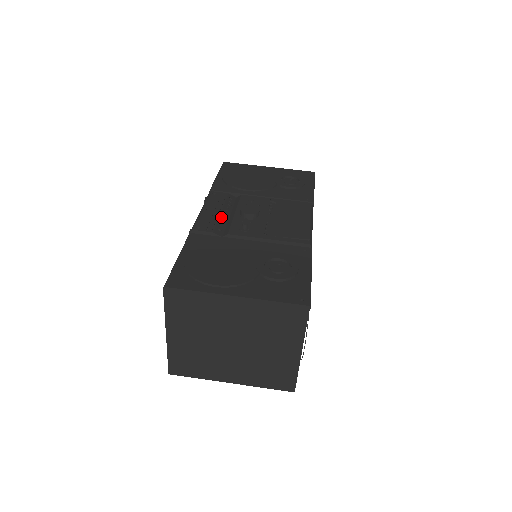
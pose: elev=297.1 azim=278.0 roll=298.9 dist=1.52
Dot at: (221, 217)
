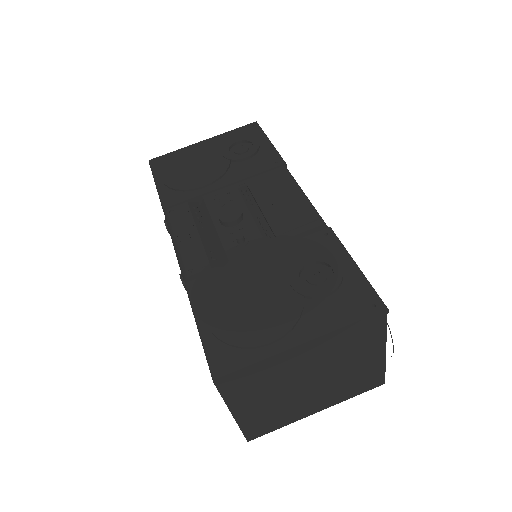
Dot at: (203, 240)
